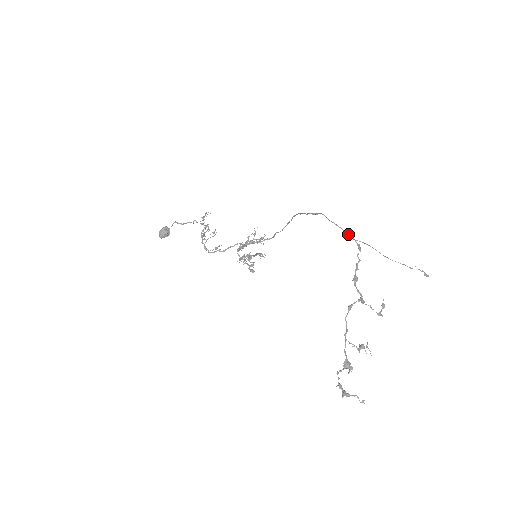
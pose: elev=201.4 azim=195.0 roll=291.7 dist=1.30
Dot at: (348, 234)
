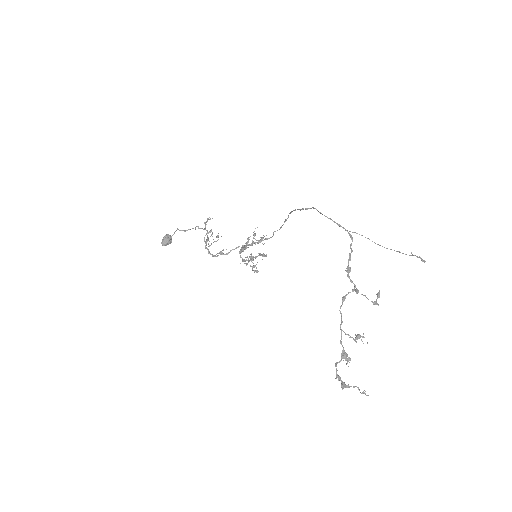
Dot at: (340, 226)
